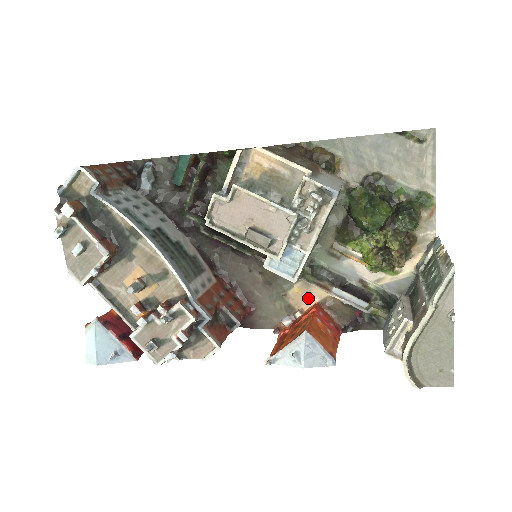
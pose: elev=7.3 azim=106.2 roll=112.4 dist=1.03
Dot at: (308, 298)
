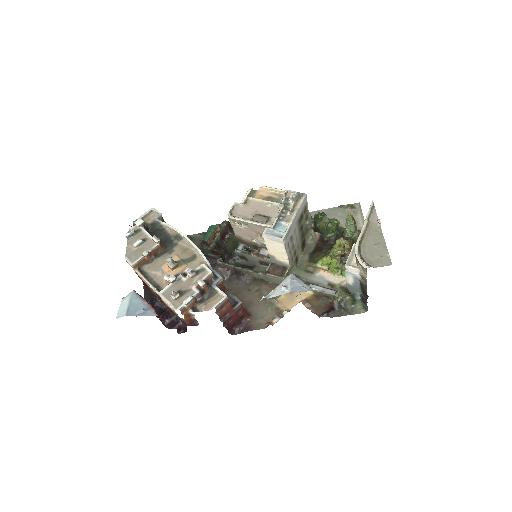
Dot at: (292, 301)
